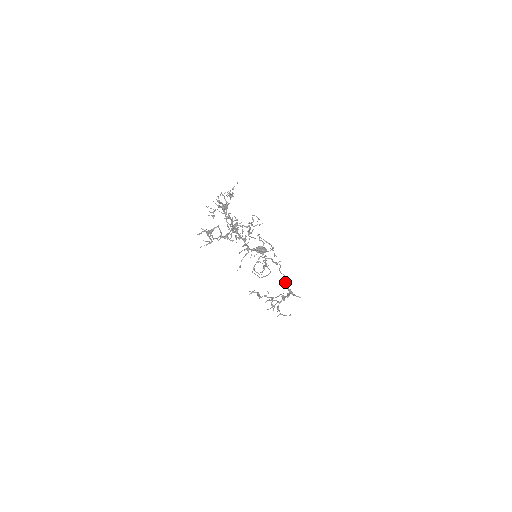
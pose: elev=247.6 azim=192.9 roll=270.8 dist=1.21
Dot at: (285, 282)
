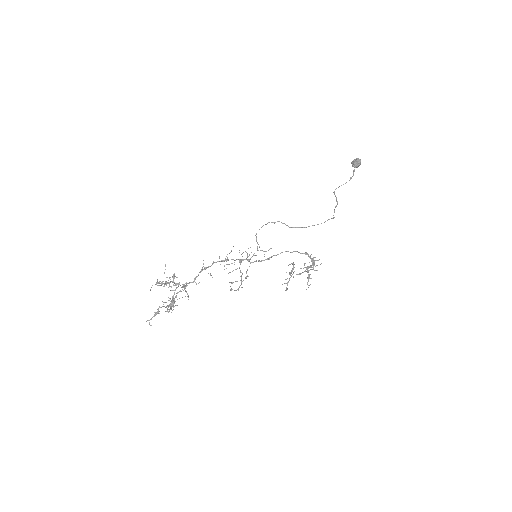
Dot at: occluded
